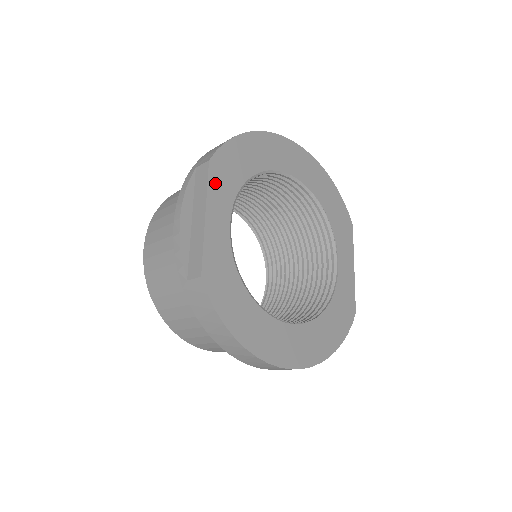
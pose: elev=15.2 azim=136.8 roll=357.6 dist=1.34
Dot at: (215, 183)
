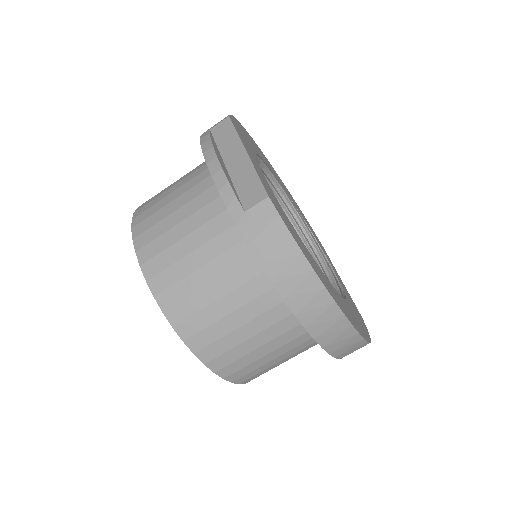
Dot at: (240, 135)
